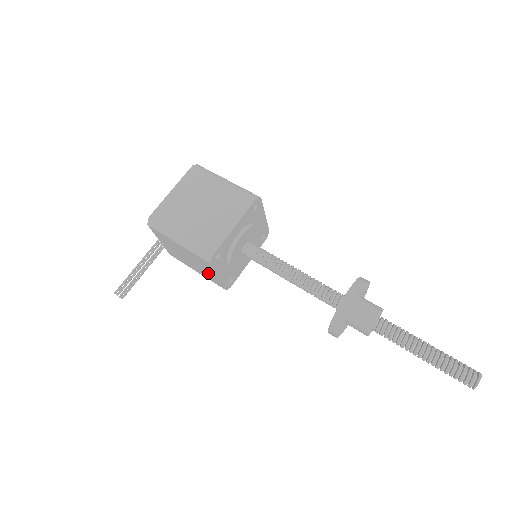
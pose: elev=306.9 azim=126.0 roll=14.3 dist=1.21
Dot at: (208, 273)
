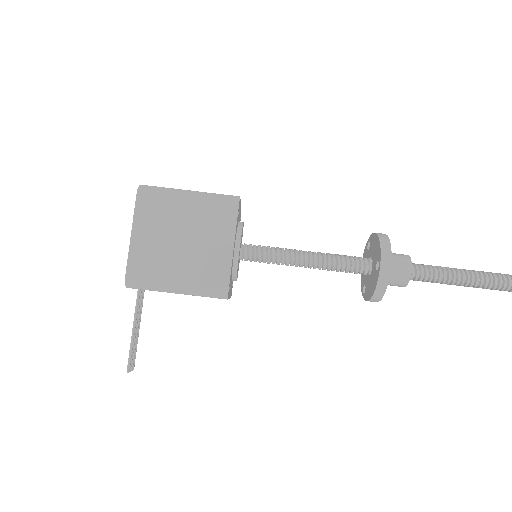
Dot at: occluded
